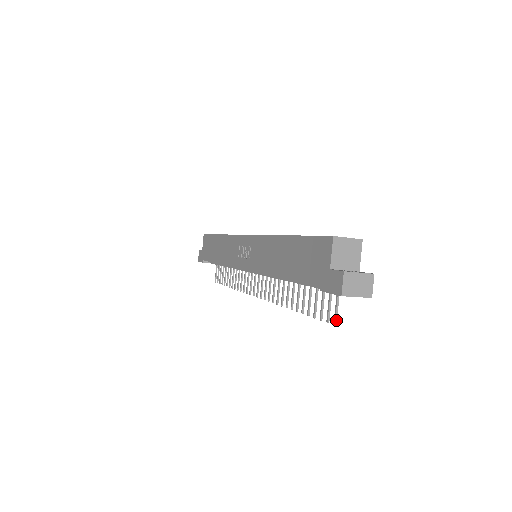
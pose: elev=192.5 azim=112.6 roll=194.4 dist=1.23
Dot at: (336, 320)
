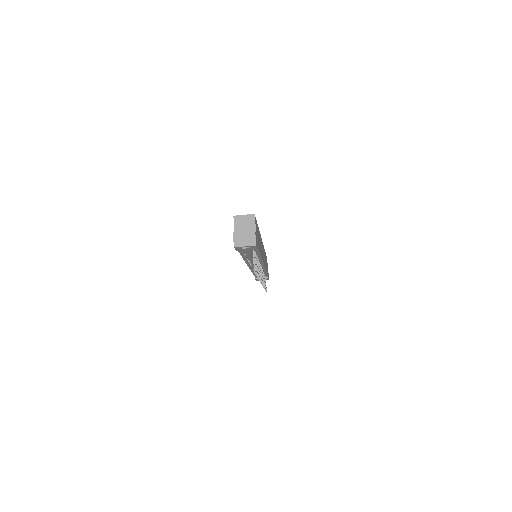
Dot at: occluded
